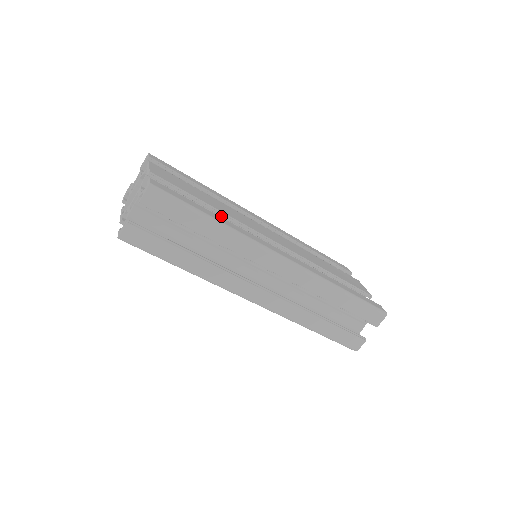
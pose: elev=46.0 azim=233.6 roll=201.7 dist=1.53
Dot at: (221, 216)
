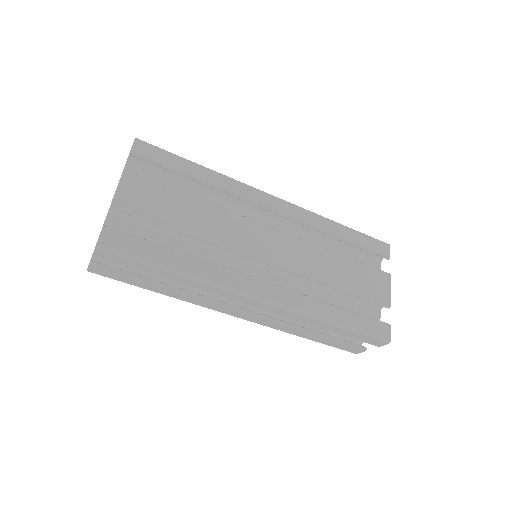
Dot at: (200, 240)
